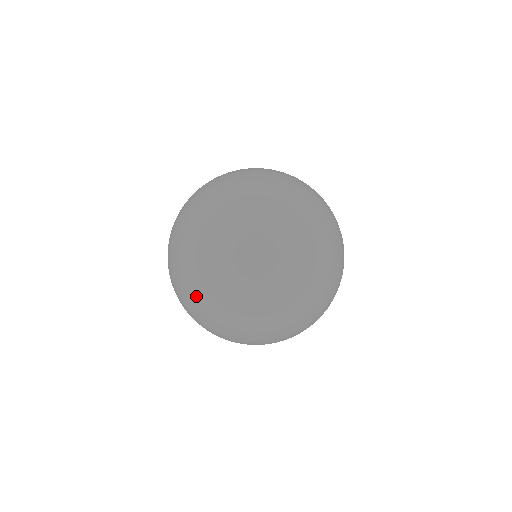
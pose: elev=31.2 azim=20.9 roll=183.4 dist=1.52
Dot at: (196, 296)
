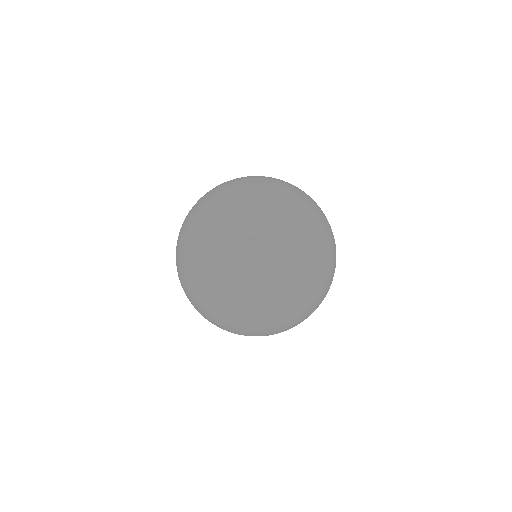
Dot at: (275, 224)
